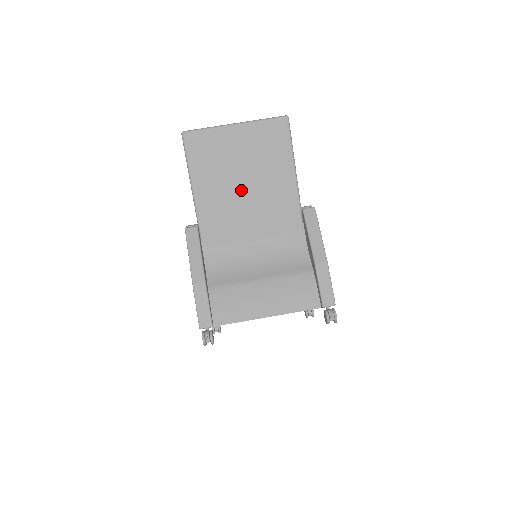
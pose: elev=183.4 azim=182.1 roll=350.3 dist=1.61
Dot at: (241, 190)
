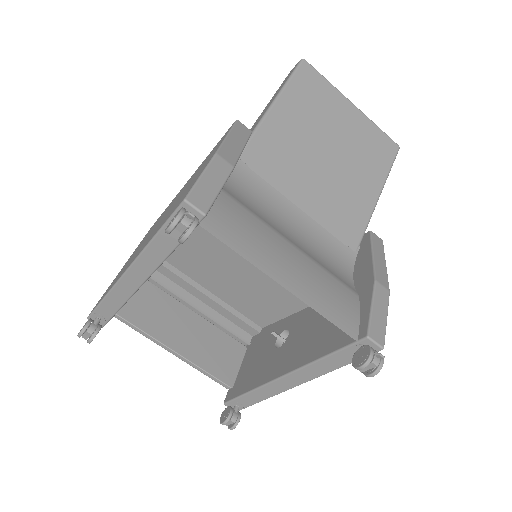
Dot at: (321, 154)
